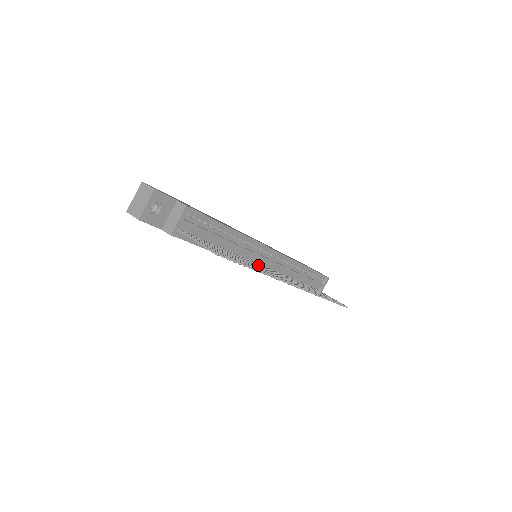
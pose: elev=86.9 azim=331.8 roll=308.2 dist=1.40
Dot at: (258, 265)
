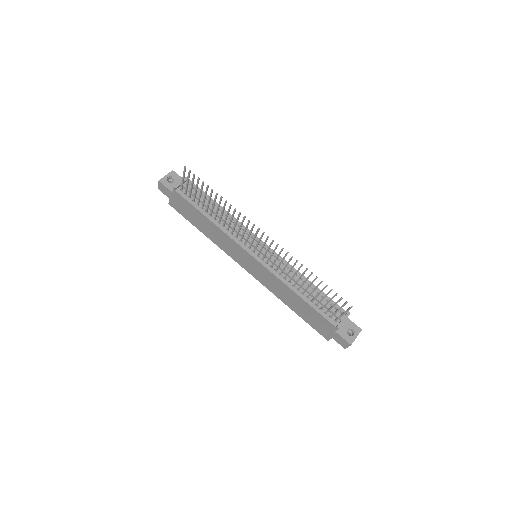
Dot at: (243, 235)
